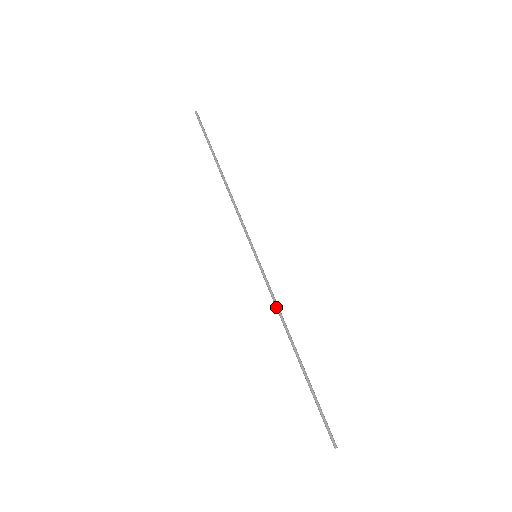
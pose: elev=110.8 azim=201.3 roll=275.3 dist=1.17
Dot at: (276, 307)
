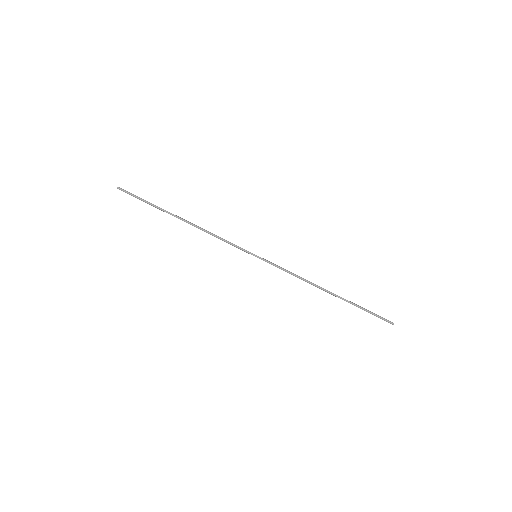
Dot at: occluded
